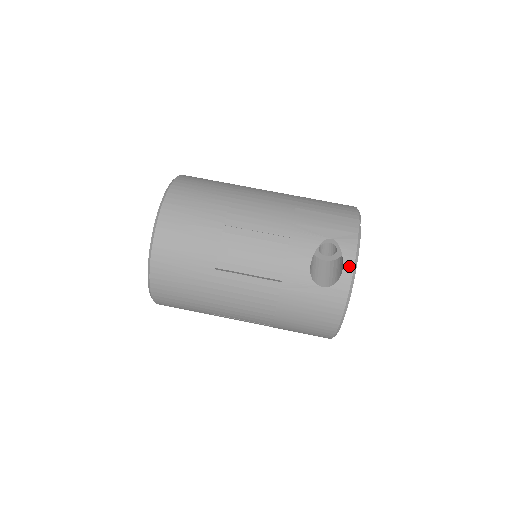
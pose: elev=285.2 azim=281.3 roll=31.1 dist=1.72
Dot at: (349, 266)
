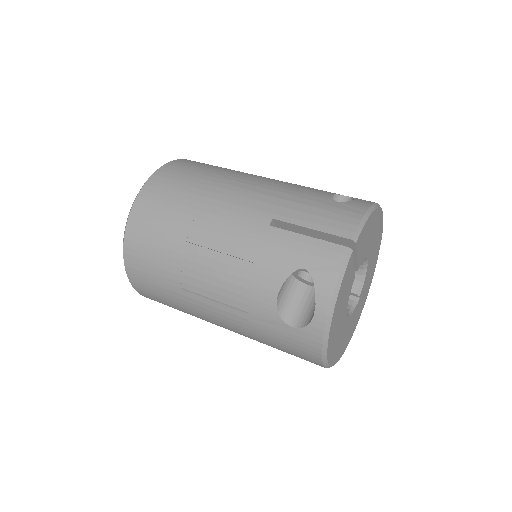
Dot at: (323, 308)
